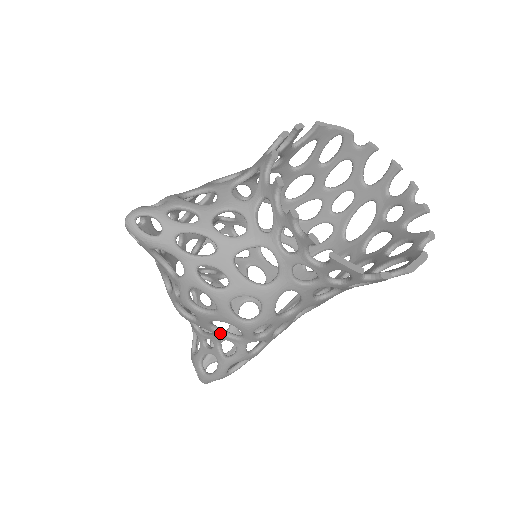
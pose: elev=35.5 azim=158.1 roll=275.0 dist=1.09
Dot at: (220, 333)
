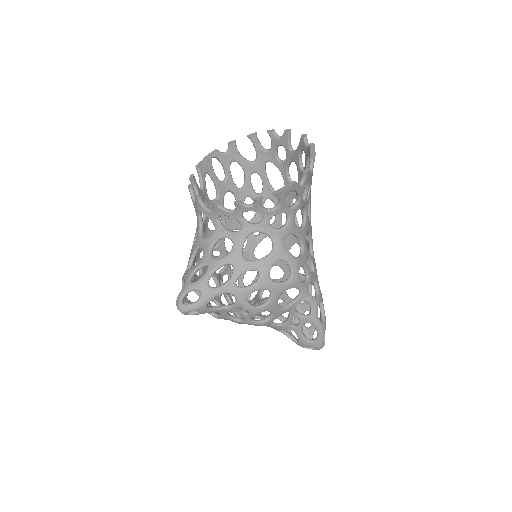
Dot at: (290, 305)
